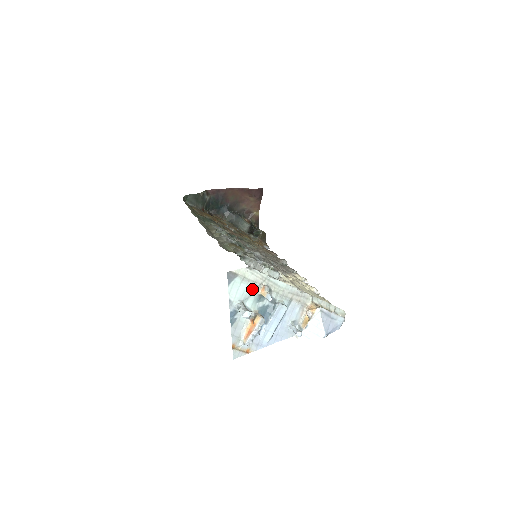
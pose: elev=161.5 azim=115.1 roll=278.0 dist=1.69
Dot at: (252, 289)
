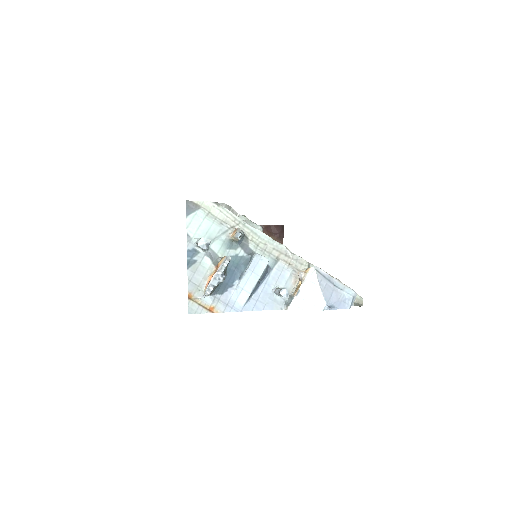
Dot at: (220, 230)
